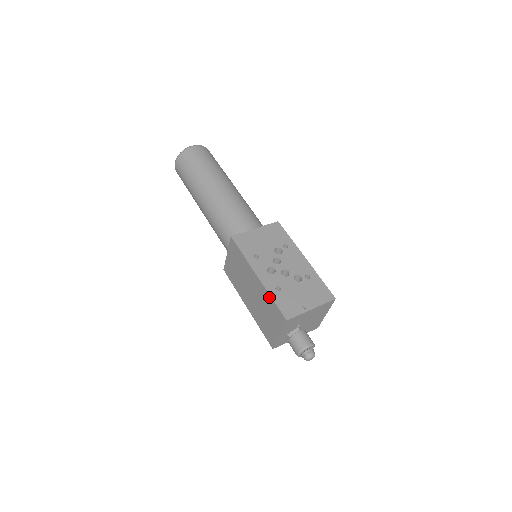
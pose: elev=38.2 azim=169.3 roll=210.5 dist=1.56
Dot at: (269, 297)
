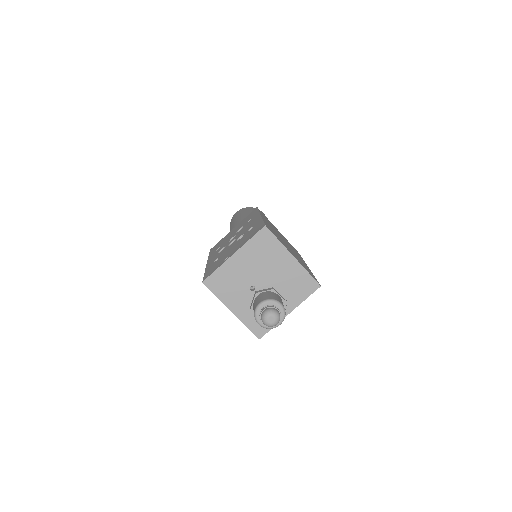
Dot at: occluded
